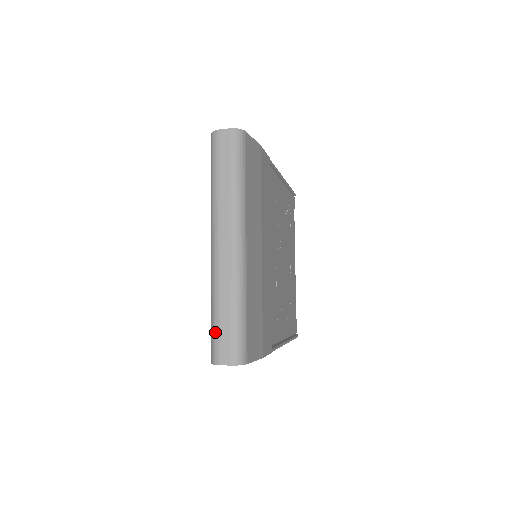
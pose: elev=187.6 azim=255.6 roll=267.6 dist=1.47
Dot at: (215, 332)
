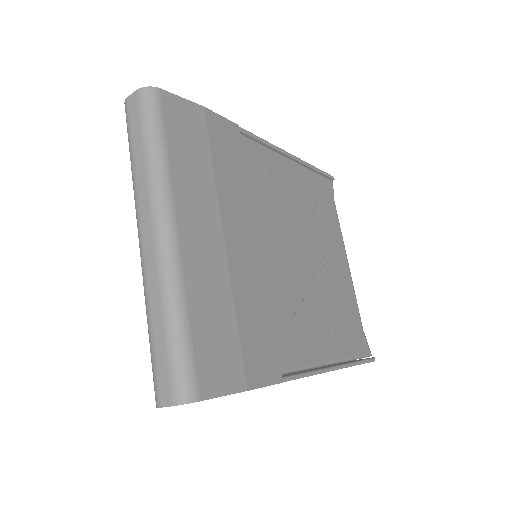
Dot at: (151, 360)
